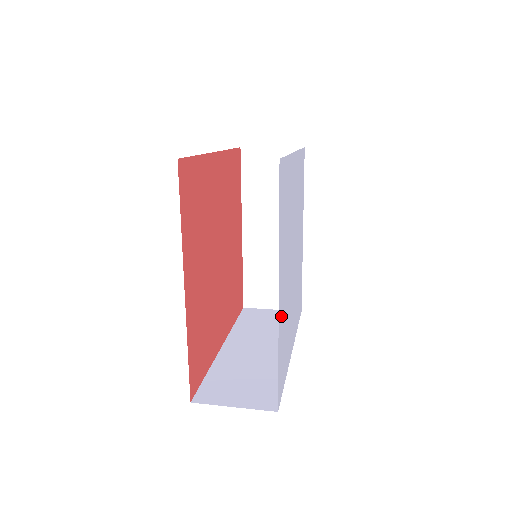
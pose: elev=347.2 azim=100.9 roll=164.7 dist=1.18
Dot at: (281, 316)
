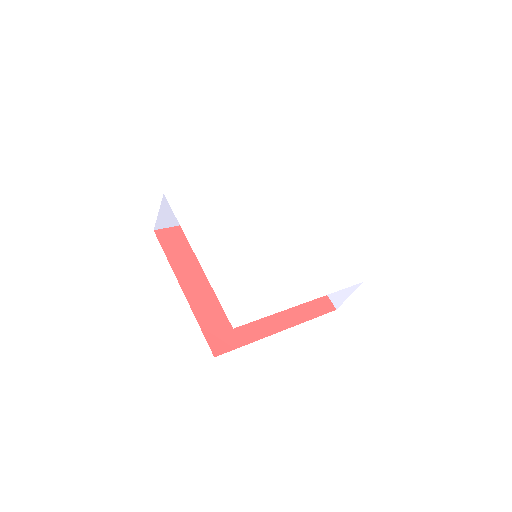
Dot at: (216, 269)
